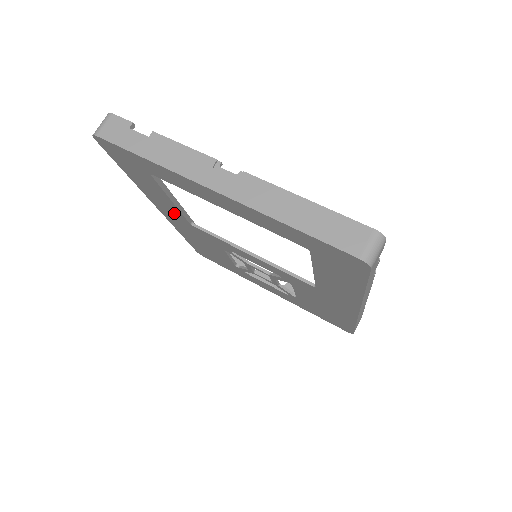
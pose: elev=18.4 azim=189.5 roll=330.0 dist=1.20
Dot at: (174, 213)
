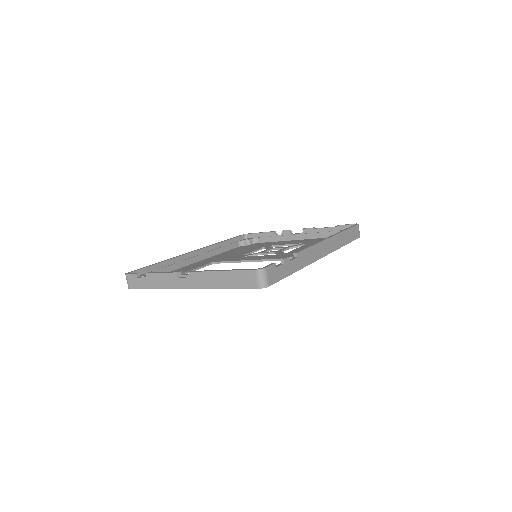
Dot at: occluded
